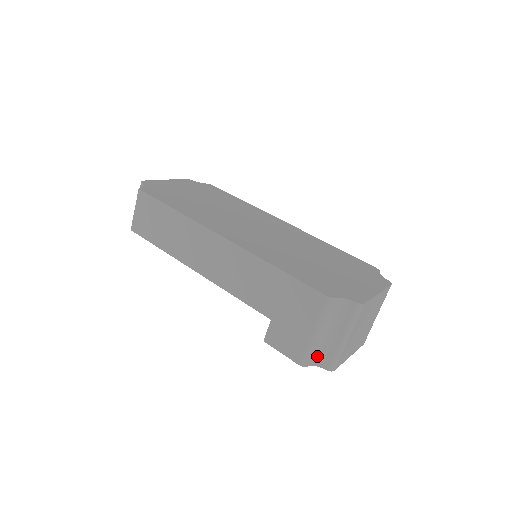
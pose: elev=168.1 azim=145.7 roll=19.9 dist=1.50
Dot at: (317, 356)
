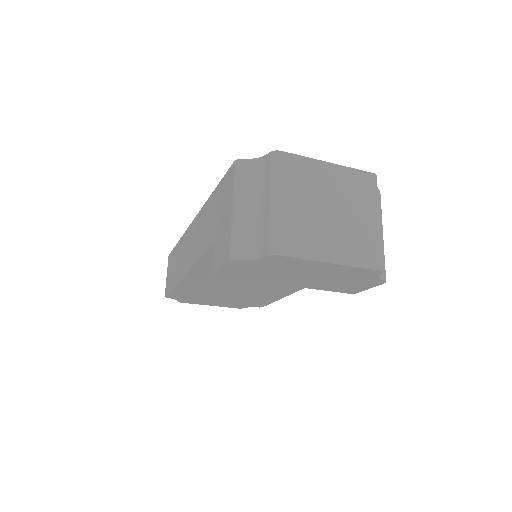
Dot at: (252, 244)
